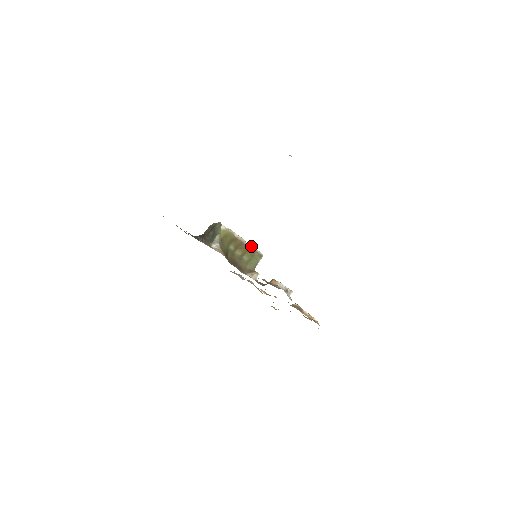
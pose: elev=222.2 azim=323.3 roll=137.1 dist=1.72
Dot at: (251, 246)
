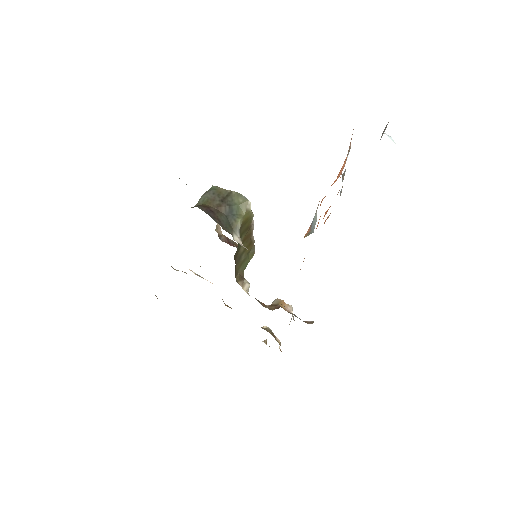
Dot at: occluded
